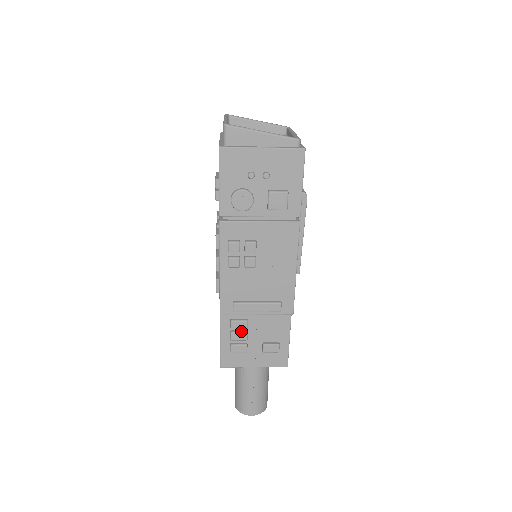
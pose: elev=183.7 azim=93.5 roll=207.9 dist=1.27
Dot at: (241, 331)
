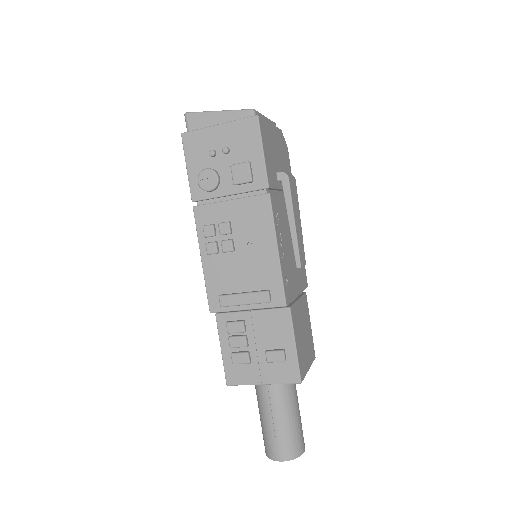
Dot at: (239, 335)
